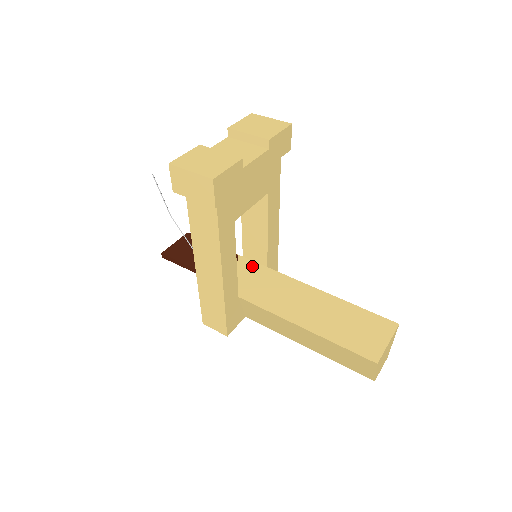
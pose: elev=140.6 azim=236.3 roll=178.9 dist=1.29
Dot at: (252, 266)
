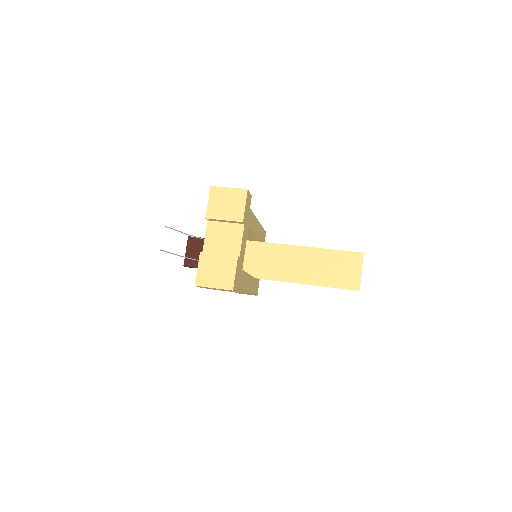
Dot at: (250, 246)
